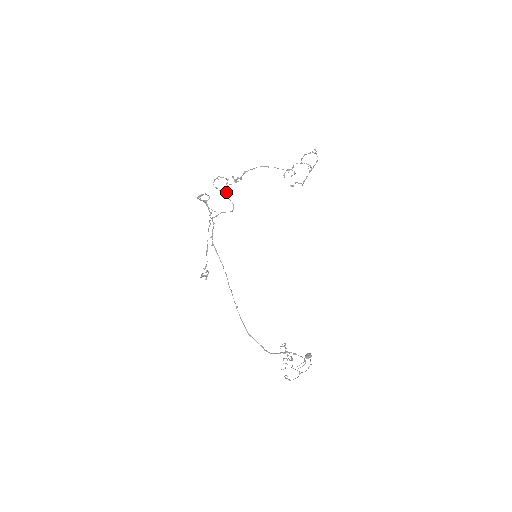
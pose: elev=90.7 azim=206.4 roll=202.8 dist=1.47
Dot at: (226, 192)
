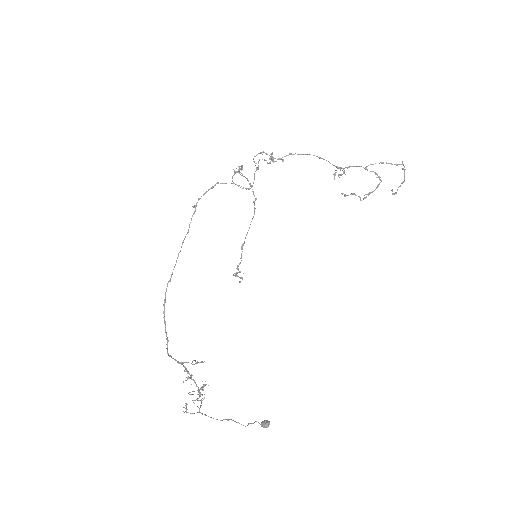
Dot at: (257, 168)
